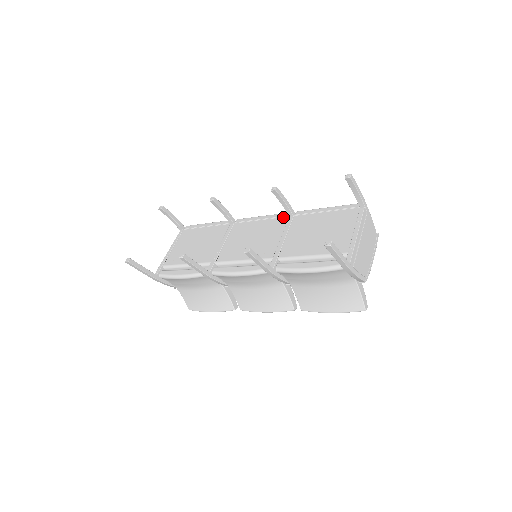
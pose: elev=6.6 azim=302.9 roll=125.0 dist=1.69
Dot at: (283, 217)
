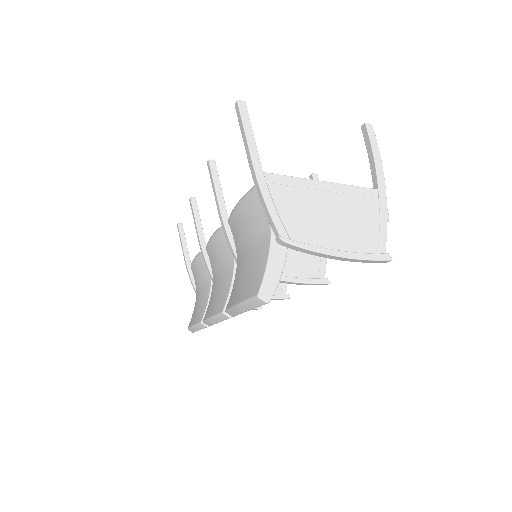
Dot at: occluded
